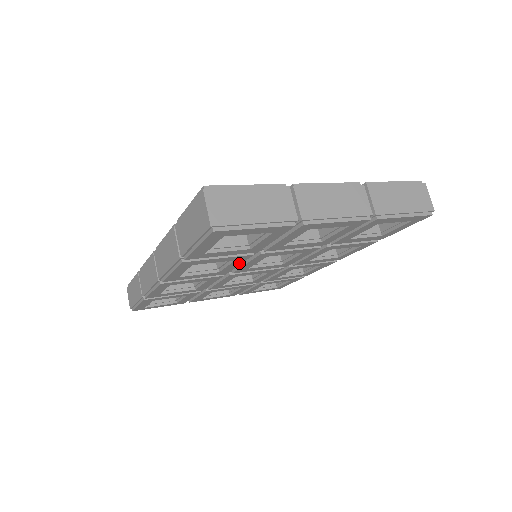
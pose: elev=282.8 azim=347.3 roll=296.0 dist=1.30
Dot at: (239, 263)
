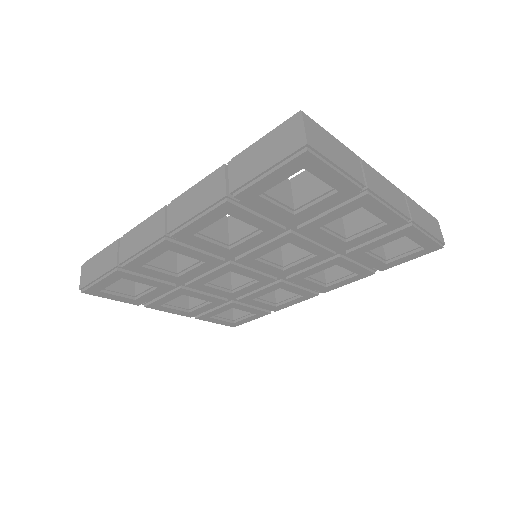
Dot at: (259, 241)
